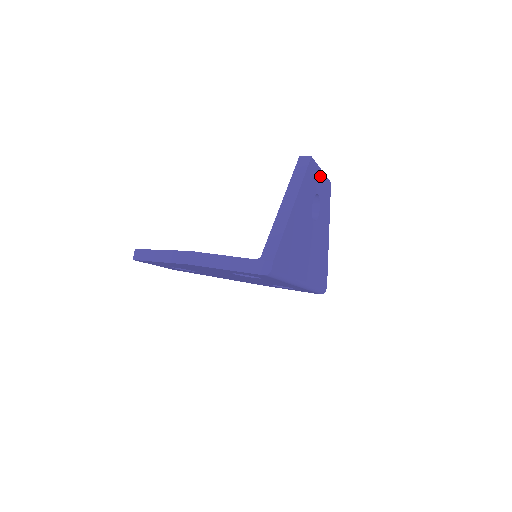
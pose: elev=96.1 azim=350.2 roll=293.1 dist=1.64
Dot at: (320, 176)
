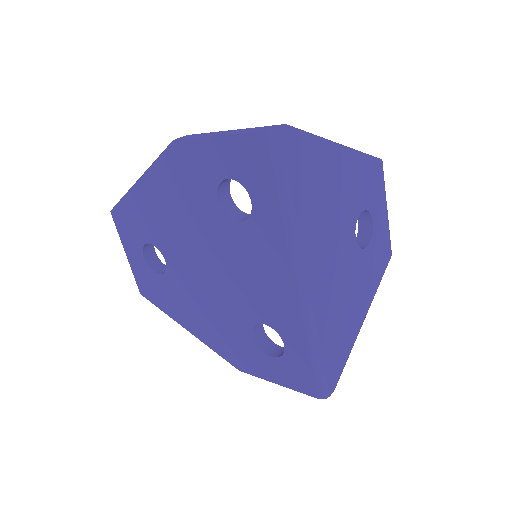
Dot at: (383, 210)
